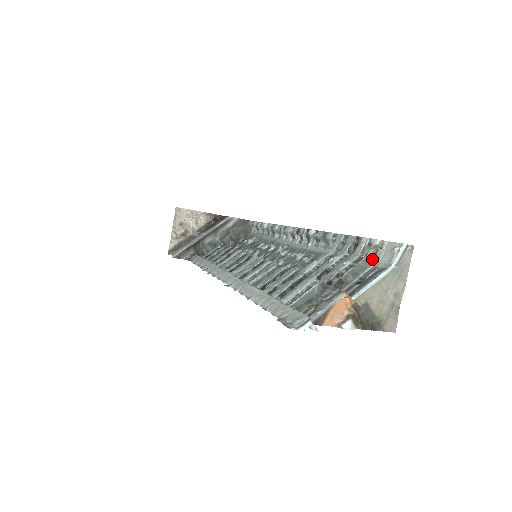
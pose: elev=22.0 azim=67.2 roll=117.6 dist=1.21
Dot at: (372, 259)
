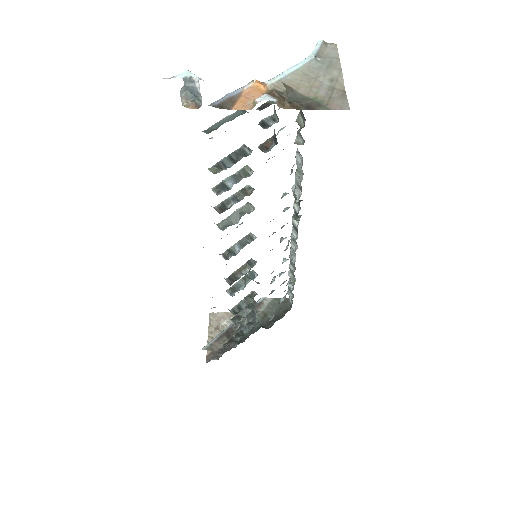
Dot at: occluded
